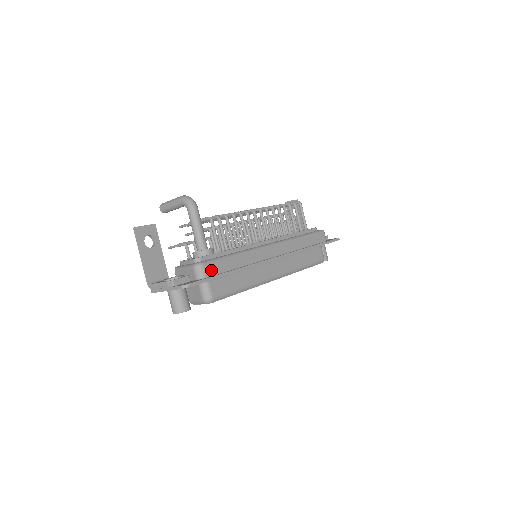
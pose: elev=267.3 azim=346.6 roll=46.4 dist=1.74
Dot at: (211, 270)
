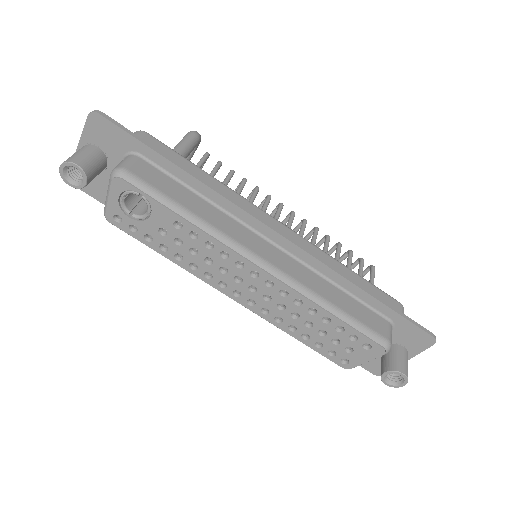
Dot at: (152, 144)
